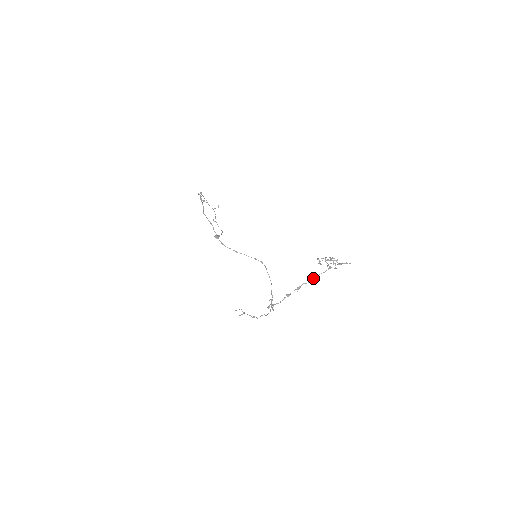
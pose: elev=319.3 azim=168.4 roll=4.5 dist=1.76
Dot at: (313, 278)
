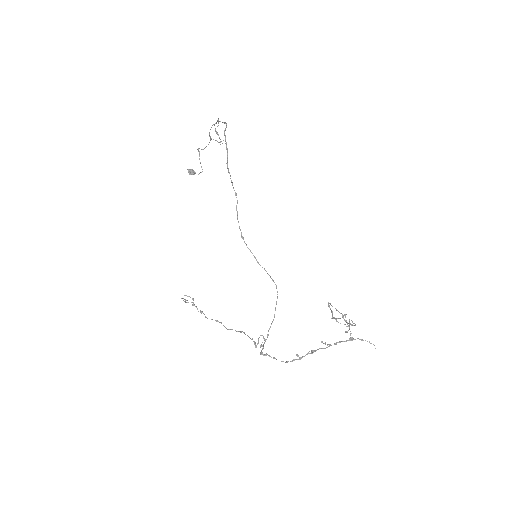
Dot at: (331, 345)
